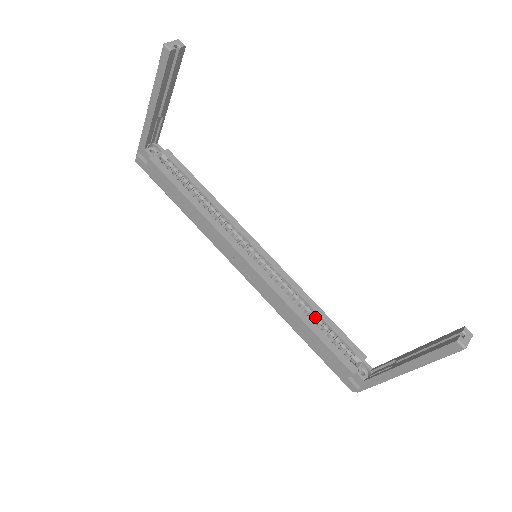
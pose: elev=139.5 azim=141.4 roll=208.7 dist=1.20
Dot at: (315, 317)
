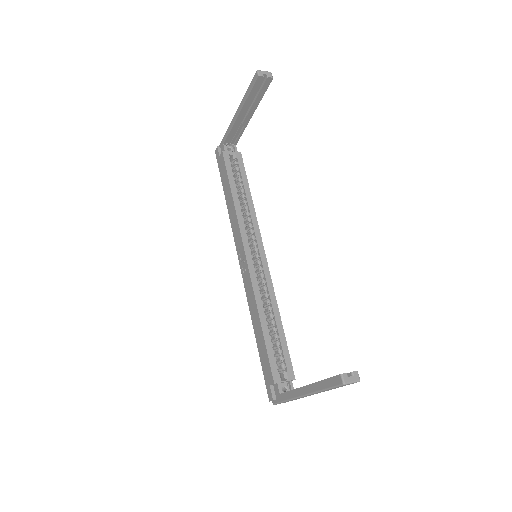
Dot at: (273, 325)
